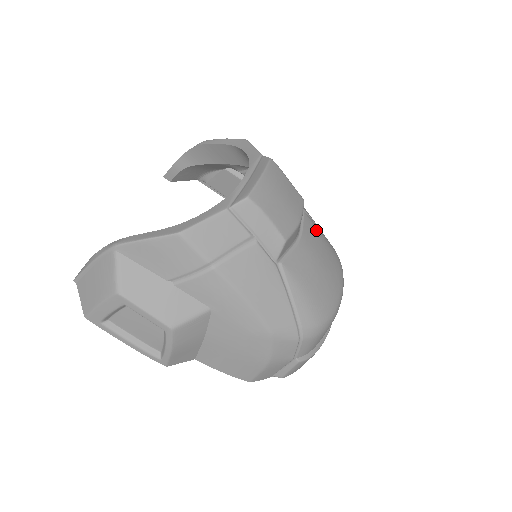
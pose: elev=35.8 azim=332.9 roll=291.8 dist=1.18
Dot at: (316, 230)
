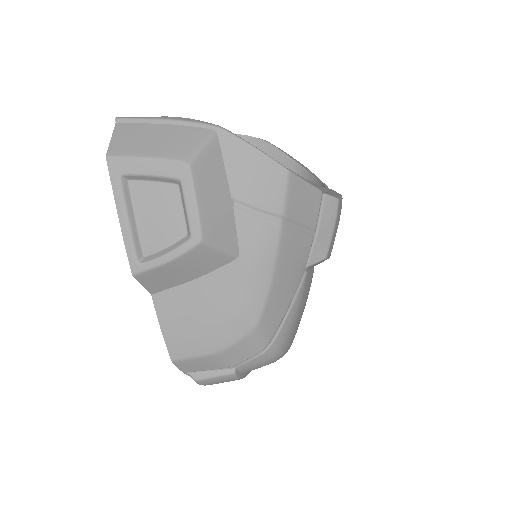
Dot at: occluded
